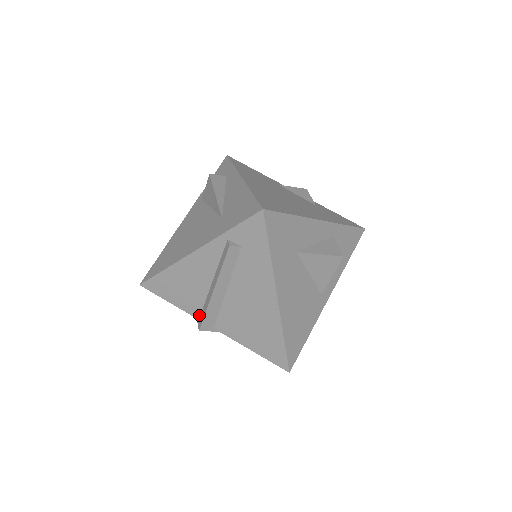
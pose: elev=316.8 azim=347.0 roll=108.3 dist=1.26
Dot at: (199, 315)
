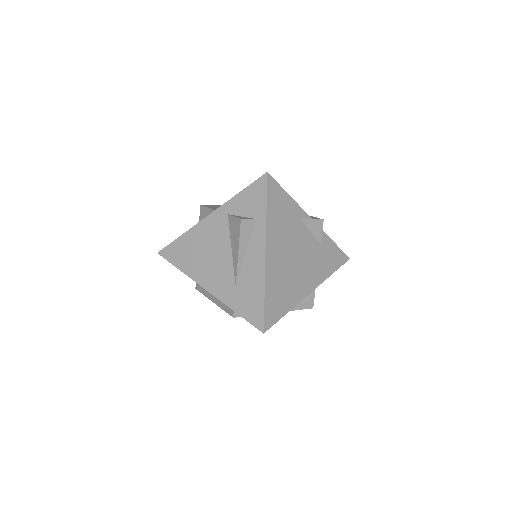
Dot at: occluded
